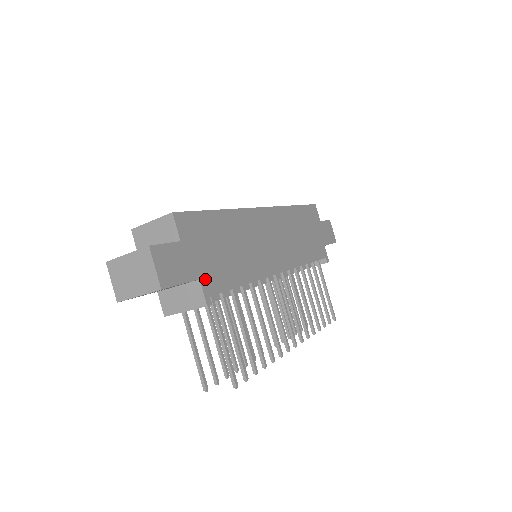
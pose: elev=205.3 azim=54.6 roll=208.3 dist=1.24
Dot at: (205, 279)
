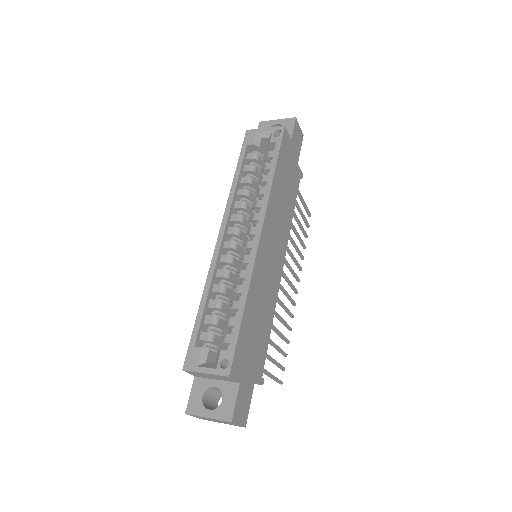
Dot at: (257, 373)
